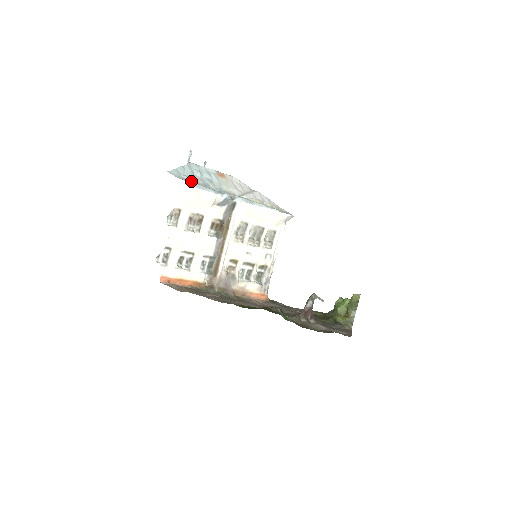
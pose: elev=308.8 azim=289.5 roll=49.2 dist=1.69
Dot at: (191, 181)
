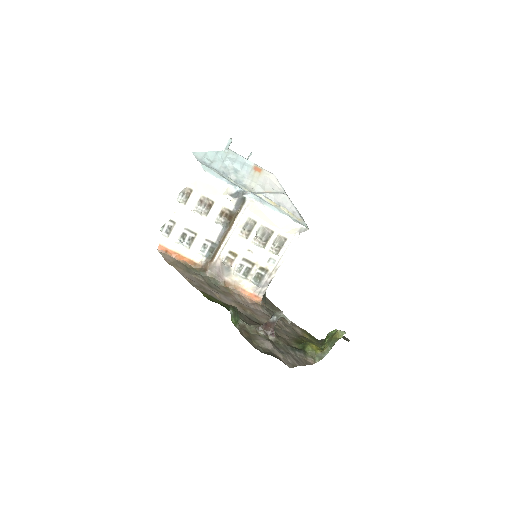
Dot at: (210, 166)
